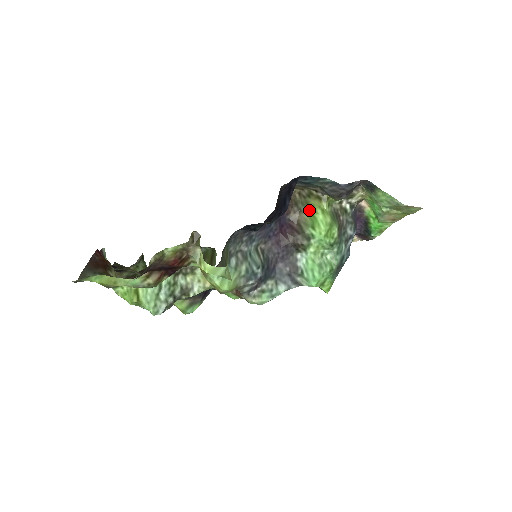
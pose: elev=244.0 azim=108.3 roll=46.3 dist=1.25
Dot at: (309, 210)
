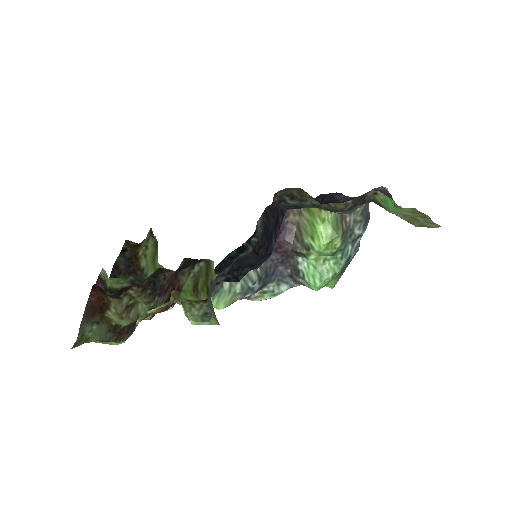
Dot at: (309, 216)
